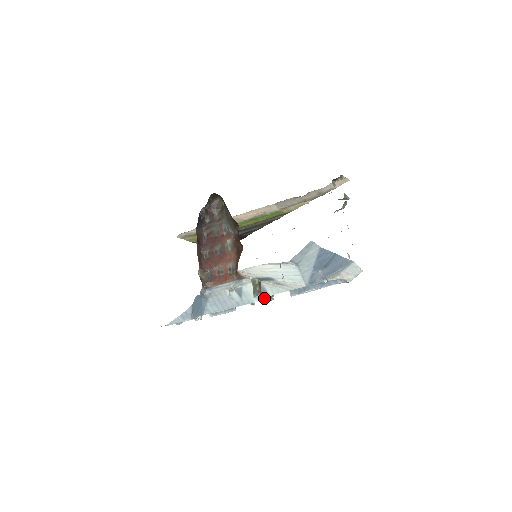
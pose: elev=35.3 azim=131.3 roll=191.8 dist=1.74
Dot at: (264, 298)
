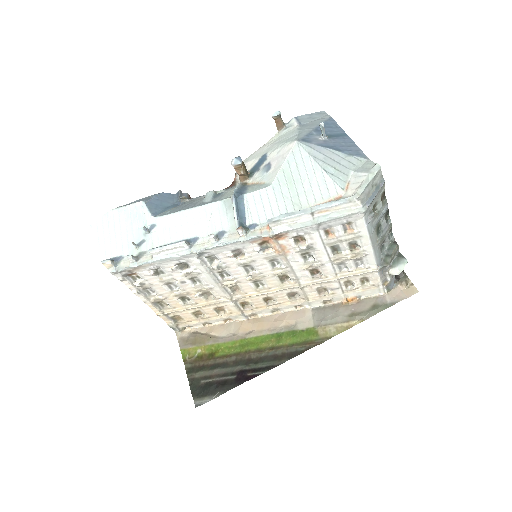
Dot at: (237, 197)
